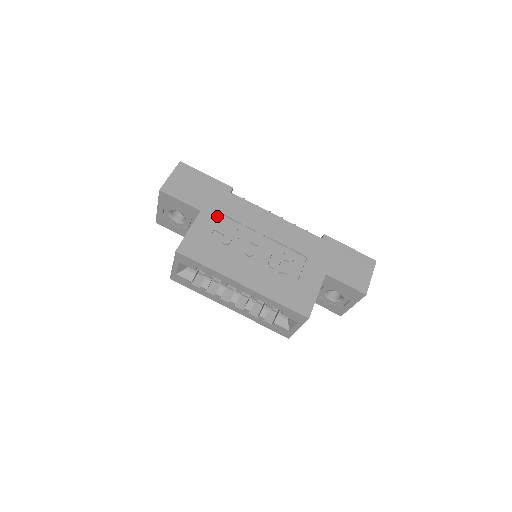
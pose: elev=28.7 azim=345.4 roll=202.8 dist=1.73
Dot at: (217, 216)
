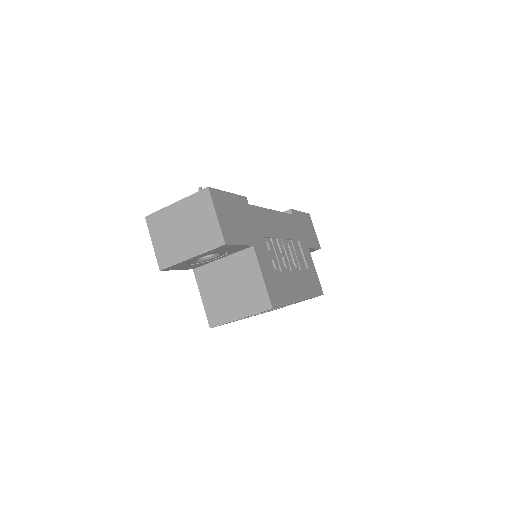
Dot at: (261, 242)
